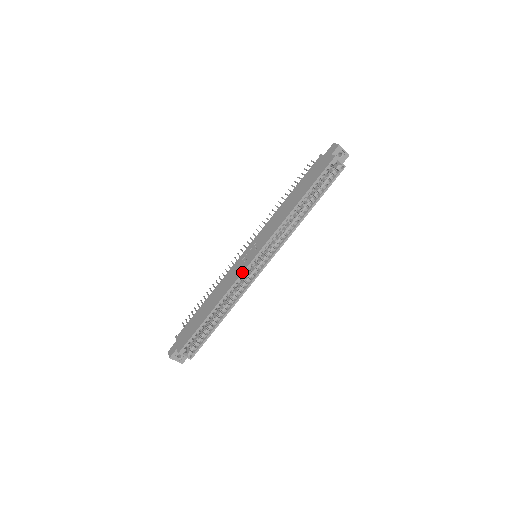
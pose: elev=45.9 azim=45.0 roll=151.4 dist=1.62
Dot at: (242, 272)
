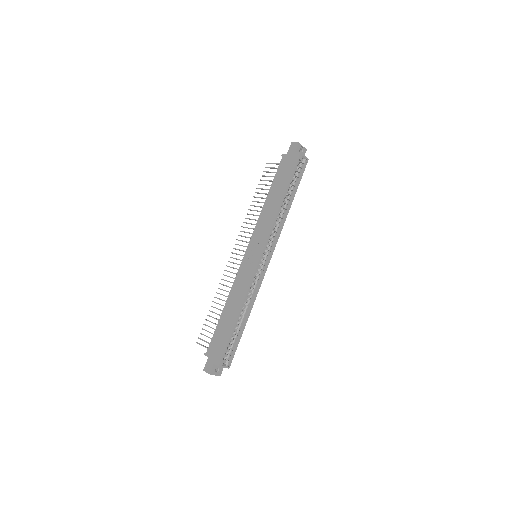
Dot at: (254, 272)
